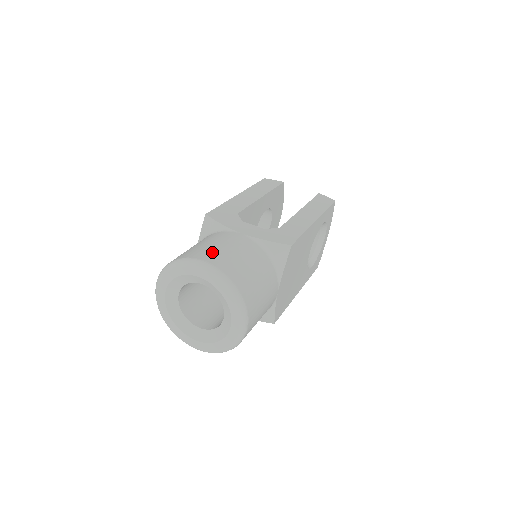
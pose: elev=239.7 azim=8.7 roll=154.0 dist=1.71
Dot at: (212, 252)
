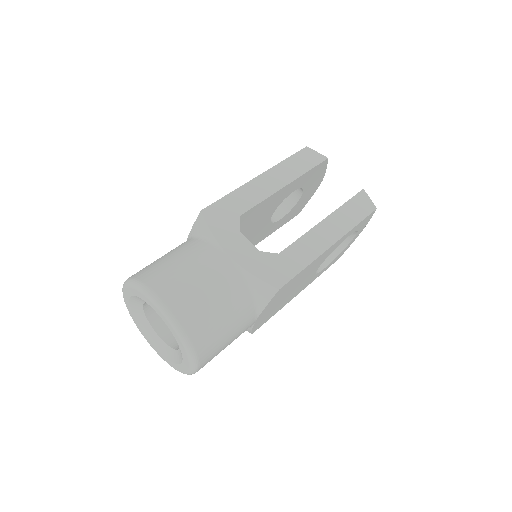
Dot at: (179, 286)
